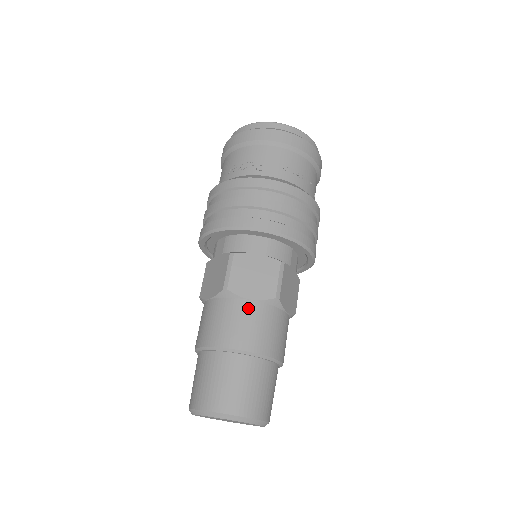
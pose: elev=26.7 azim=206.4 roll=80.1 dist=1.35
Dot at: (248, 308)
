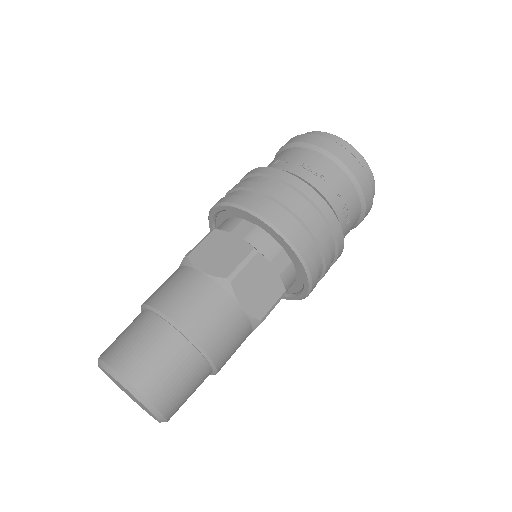
Dot at: (194, 278)
